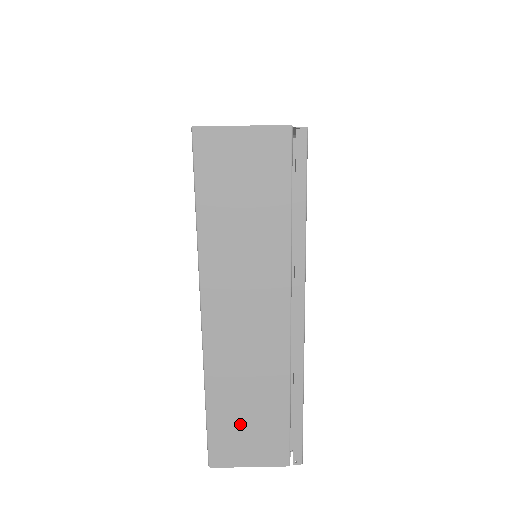
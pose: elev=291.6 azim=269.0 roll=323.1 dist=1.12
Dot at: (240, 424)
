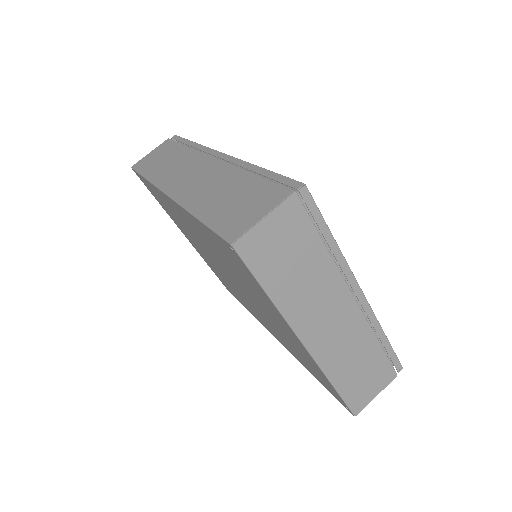
Dot at: (360, 380)
